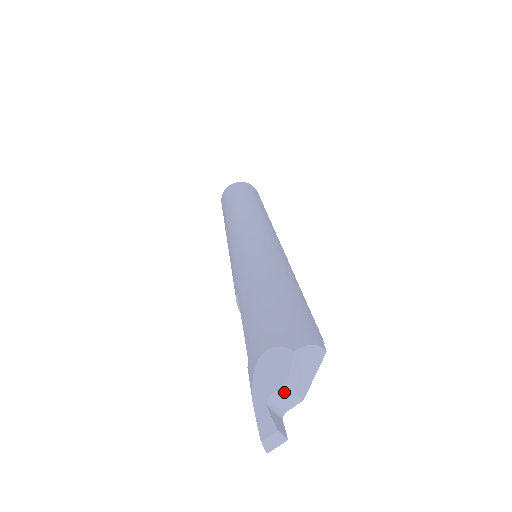
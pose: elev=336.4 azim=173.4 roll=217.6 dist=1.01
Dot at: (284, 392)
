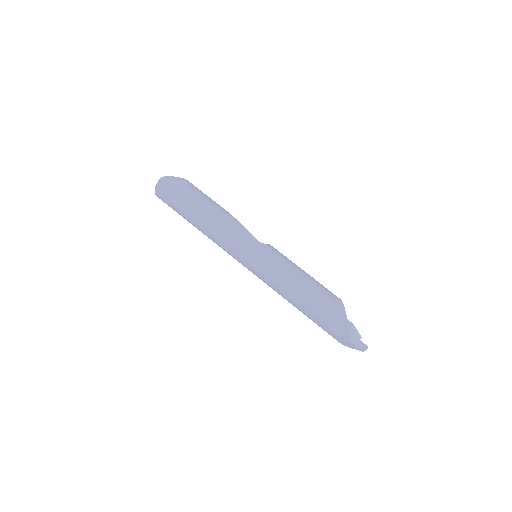
Dot at: (356, 344)
